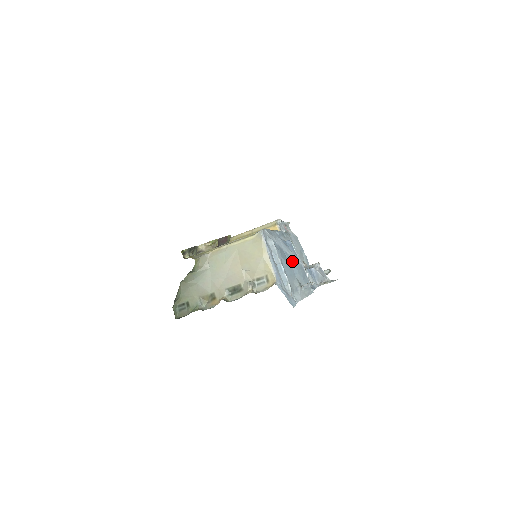
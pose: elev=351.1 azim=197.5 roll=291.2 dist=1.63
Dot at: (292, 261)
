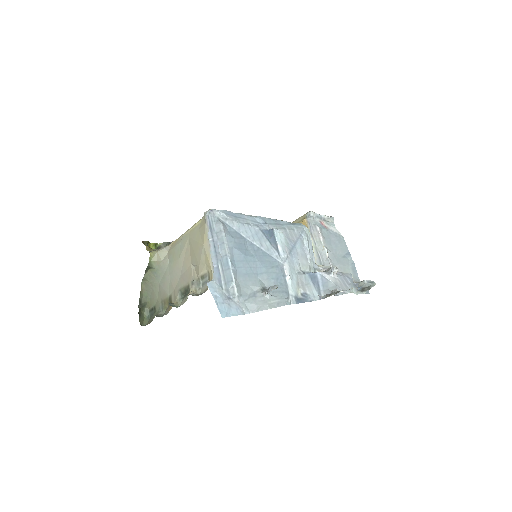
Dot at: (259, 255)
